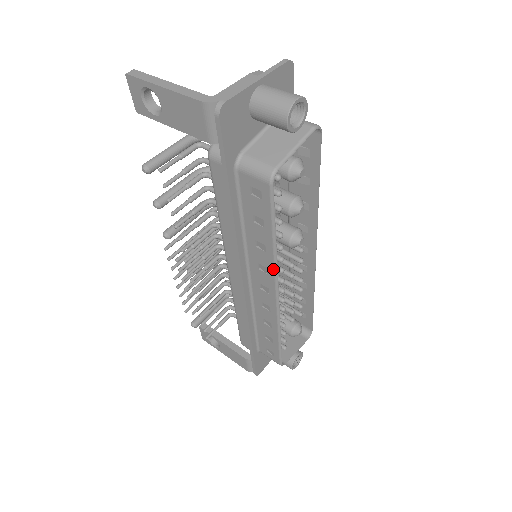
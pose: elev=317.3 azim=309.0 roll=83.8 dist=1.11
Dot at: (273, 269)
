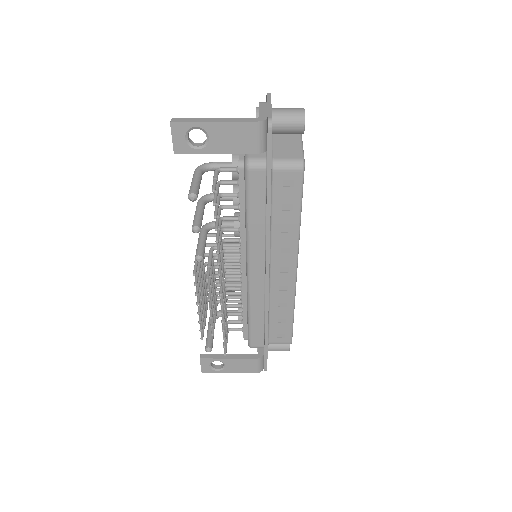
Dot at: (296, 245)
